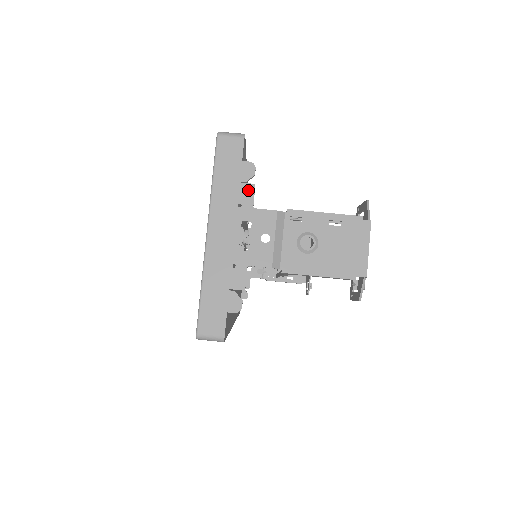
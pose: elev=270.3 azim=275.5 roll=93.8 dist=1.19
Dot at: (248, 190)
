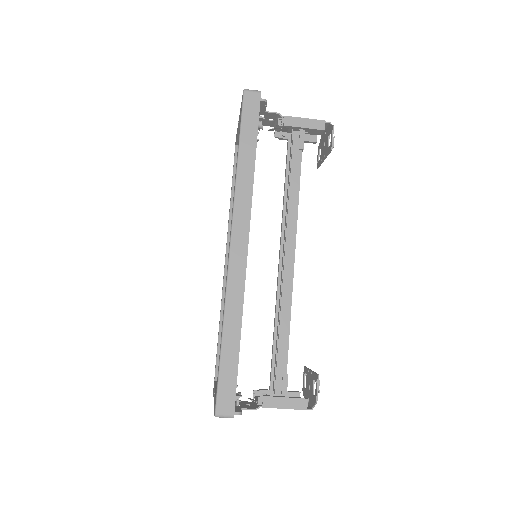
Dot at: occluded
